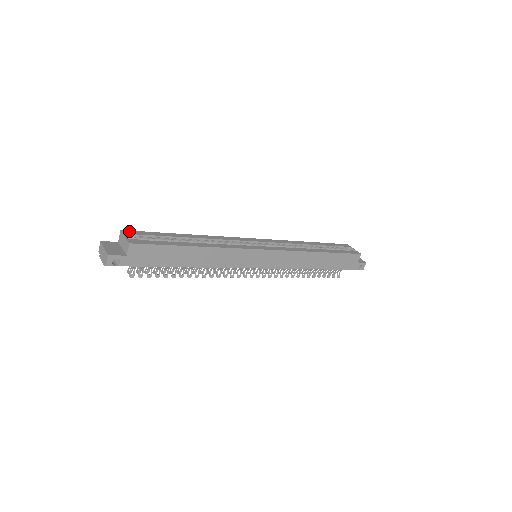
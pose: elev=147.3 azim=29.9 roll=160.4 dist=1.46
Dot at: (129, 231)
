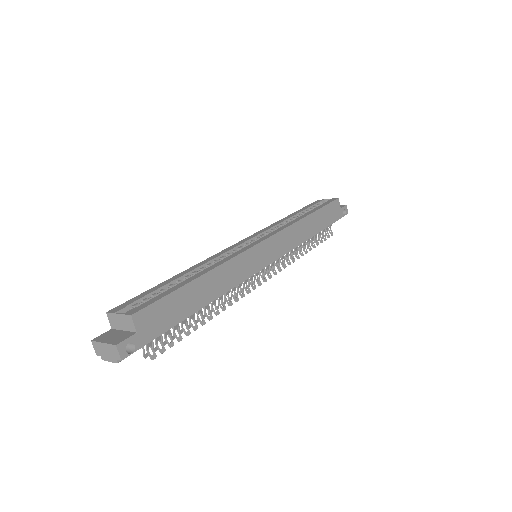
Dot at: (116, 307)
